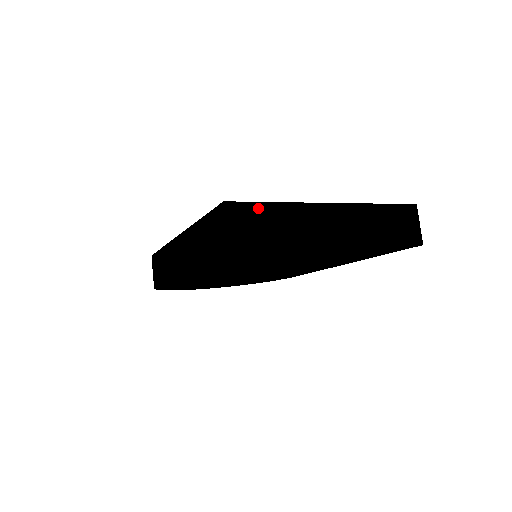
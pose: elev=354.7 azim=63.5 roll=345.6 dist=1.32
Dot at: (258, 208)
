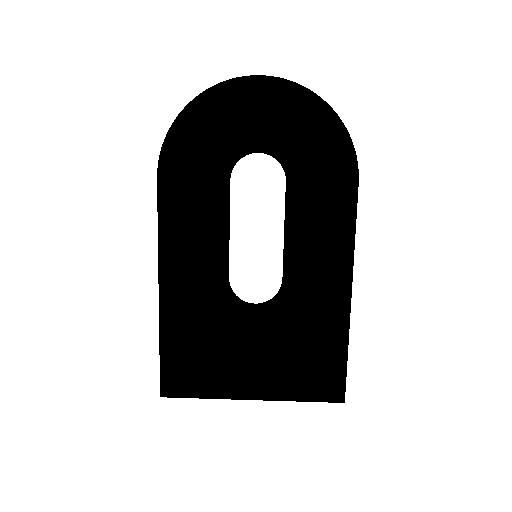
Dot at: (187, 396)
